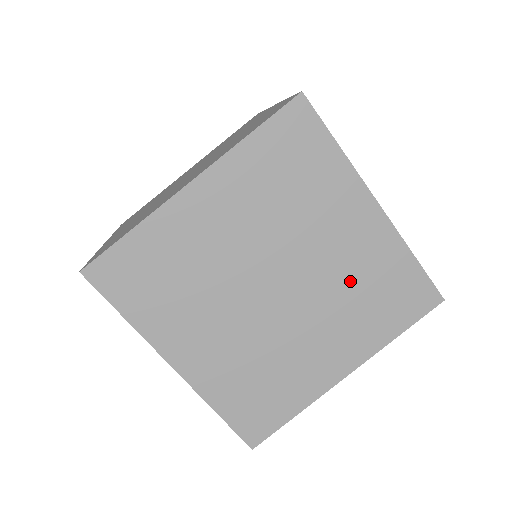
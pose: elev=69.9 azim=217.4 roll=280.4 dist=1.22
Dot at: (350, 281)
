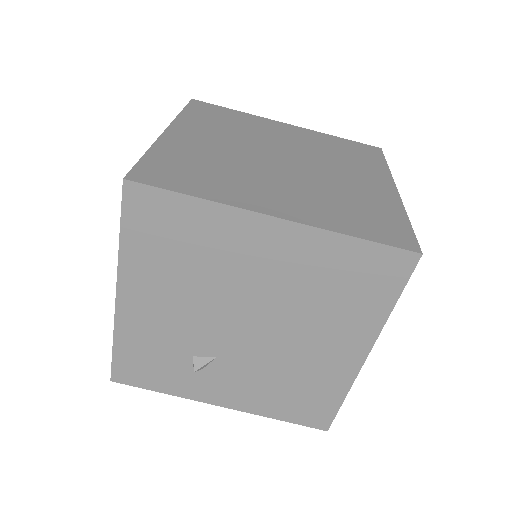
Dot at: (321, 150)
